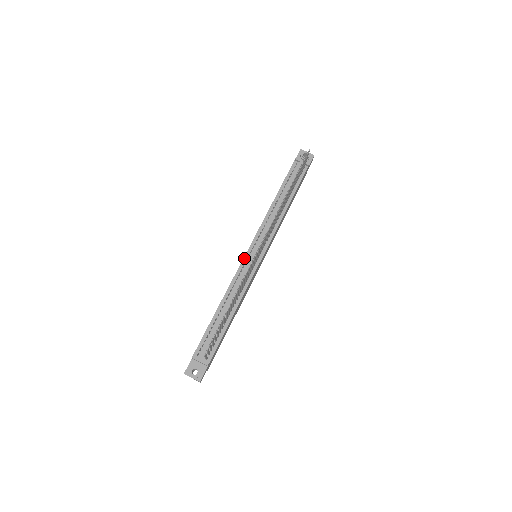
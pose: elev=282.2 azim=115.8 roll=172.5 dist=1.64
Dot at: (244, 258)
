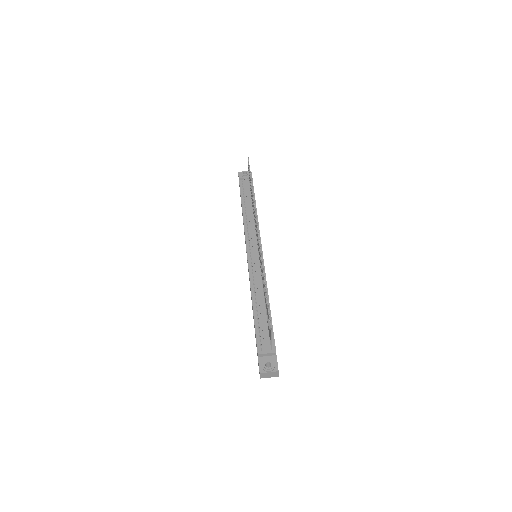
Dot at: (248, 260)
